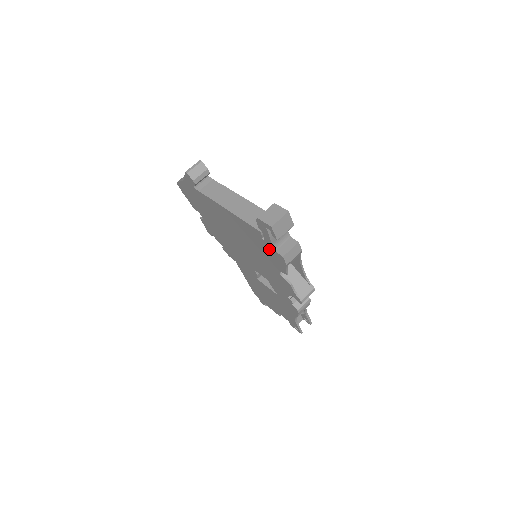
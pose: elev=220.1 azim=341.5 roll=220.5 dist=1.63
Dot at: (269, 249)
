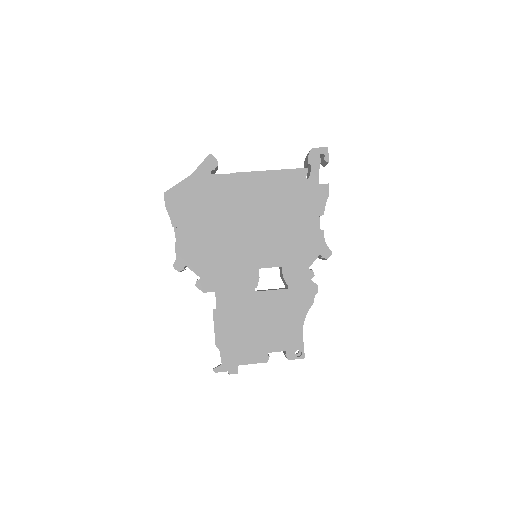
Dot at: (311, 188)
